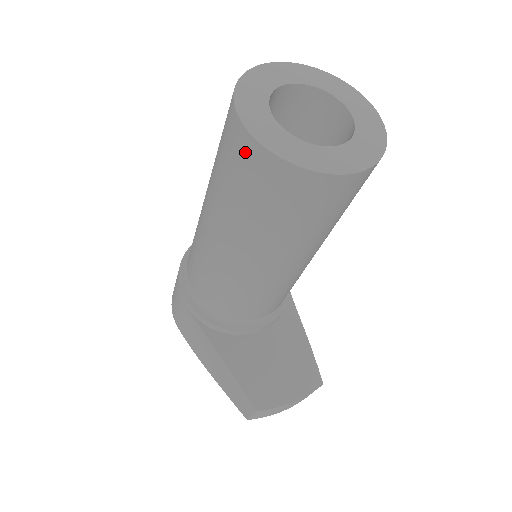
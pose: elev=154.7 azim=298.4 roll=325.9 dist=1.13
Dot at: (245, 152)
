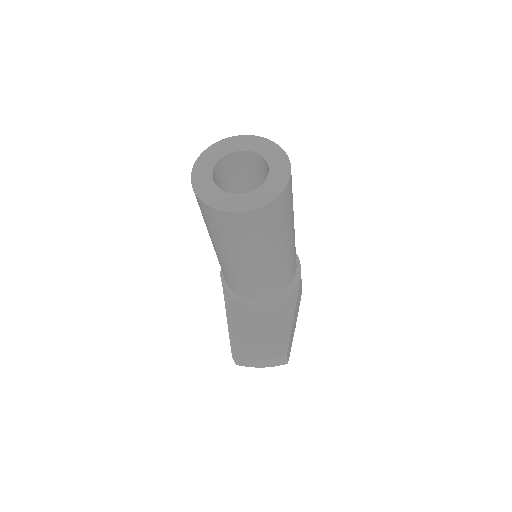
Dot at: occluded
